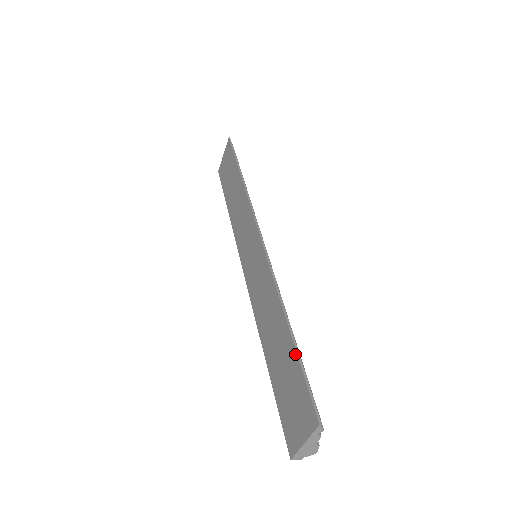
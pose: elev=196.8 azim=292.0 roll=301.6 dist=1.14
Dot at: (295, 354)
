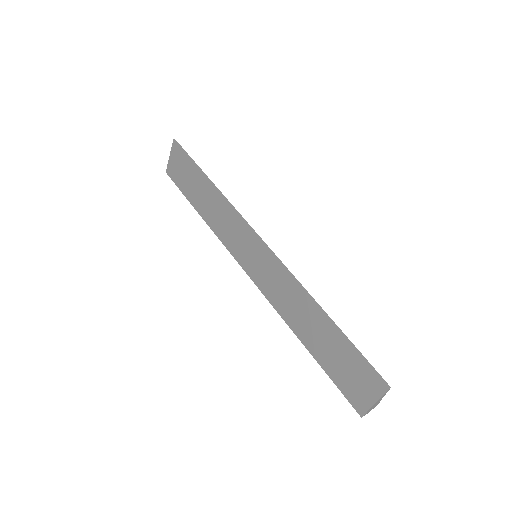
Dot at: (344, 339)
